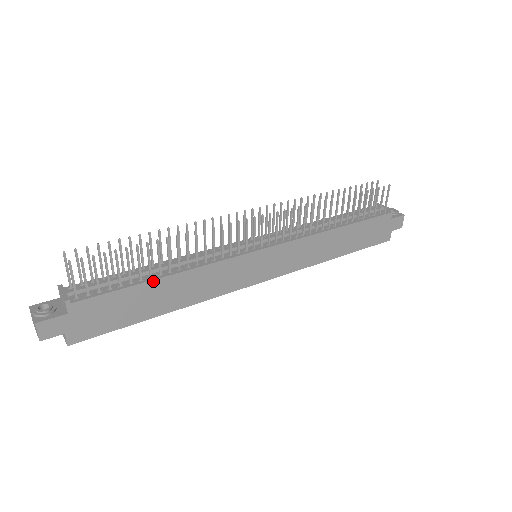
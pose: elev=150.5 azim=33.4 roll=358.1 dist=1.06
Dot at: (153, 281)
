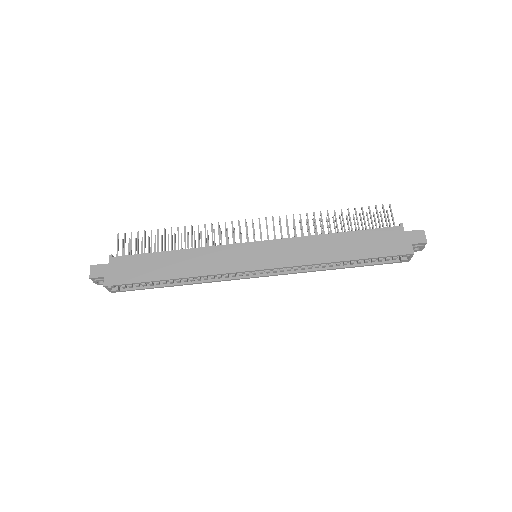
Dot at: (164, 252)
